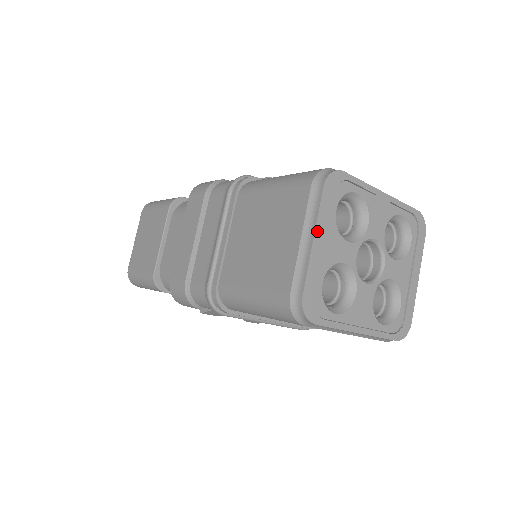
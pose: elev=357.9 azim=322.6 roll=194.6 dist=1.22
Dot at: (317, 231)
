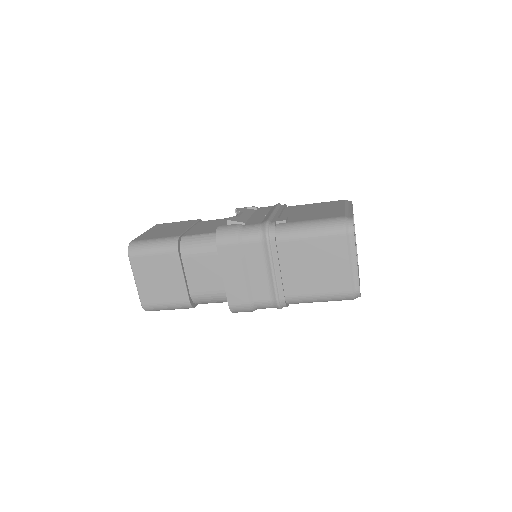
Dot at: (356, 257)
